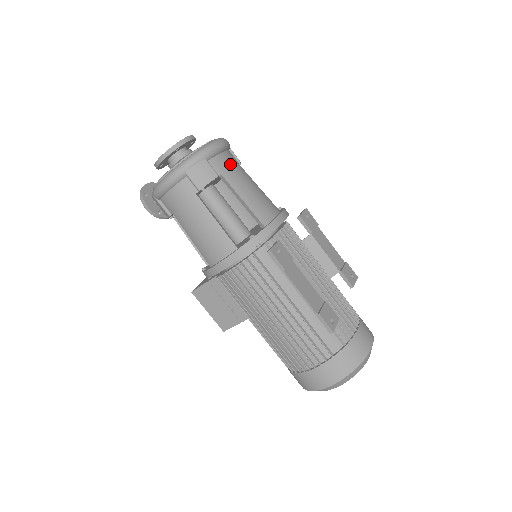
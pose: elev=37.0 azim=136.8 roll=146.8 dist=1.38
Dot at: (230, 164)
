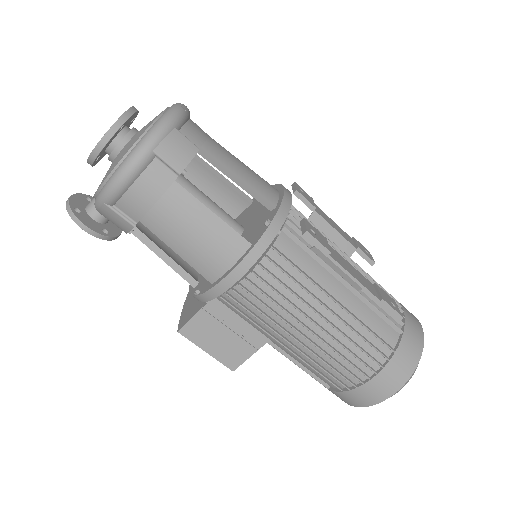
Dot at: (204, 134)
